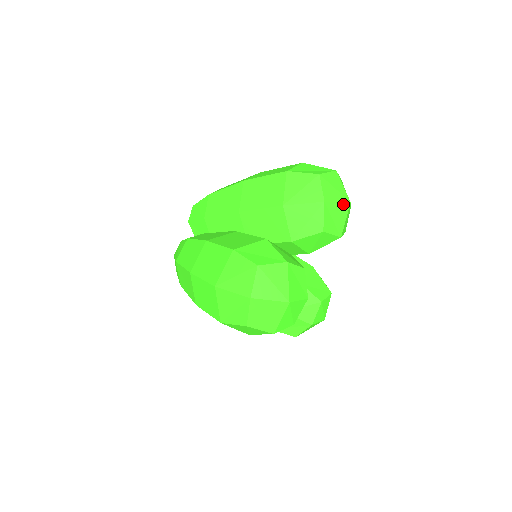
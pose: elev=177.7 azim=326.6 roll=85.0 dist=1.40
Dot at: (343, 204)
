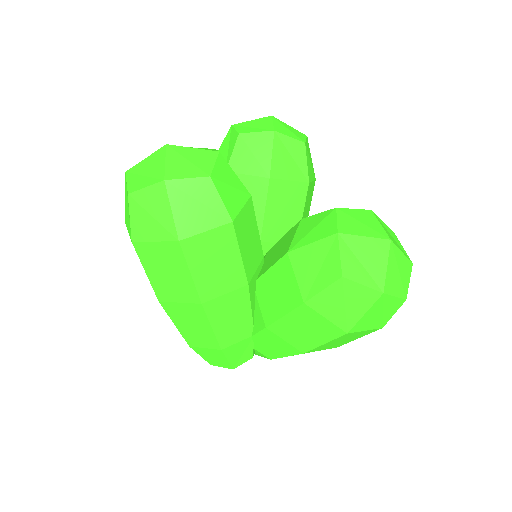
Dot at: (261, 119)
